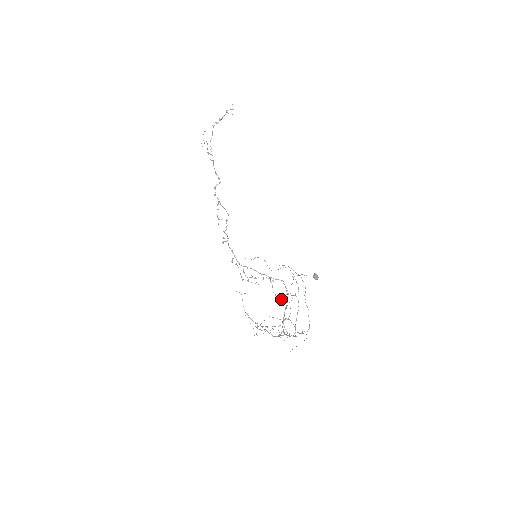
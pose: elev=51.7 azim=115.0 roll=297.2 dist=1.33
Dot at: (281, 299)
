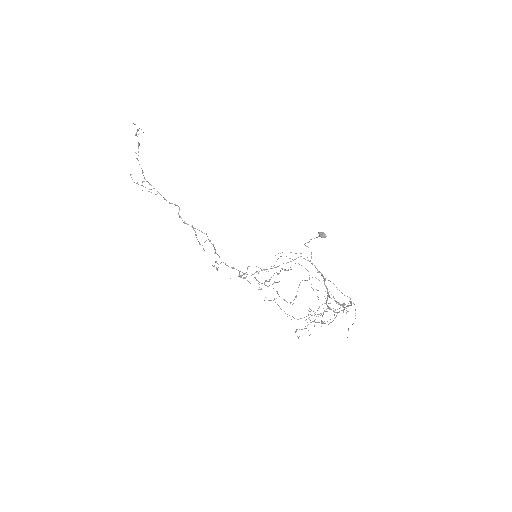
Dot at: (296, 297)
